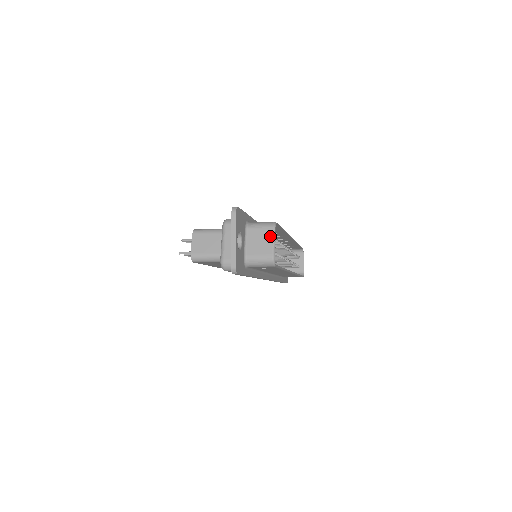
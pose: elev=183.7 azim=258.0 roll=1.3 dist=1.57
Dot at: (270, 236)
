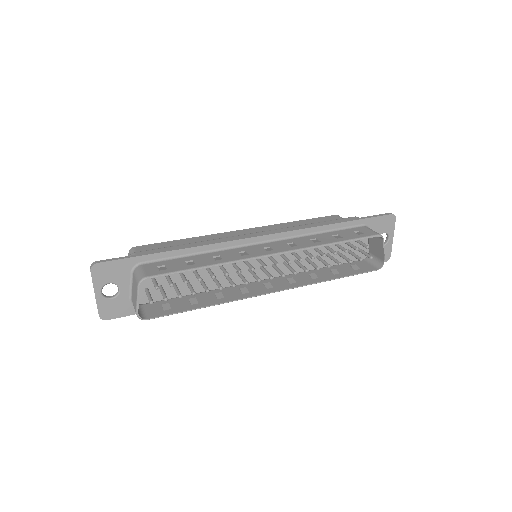
Dot at: (136, 292)
